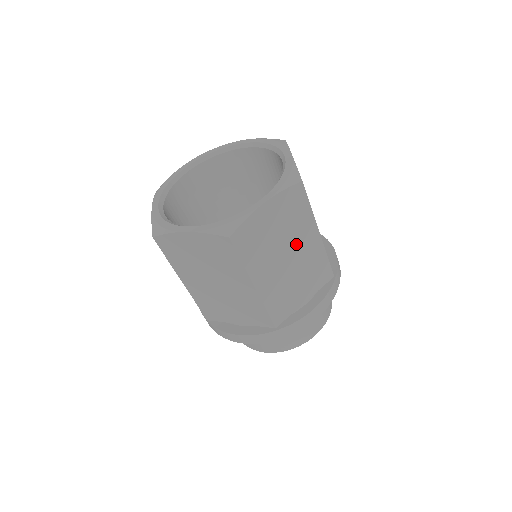
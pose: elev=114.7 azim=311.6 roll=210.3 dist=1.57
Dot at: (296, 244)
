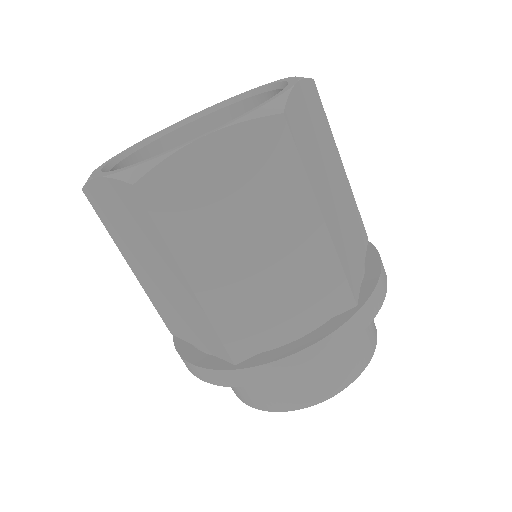
Dot at: (273, 228)
